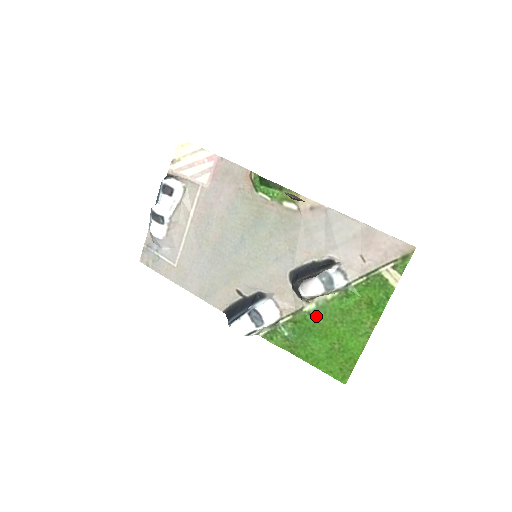
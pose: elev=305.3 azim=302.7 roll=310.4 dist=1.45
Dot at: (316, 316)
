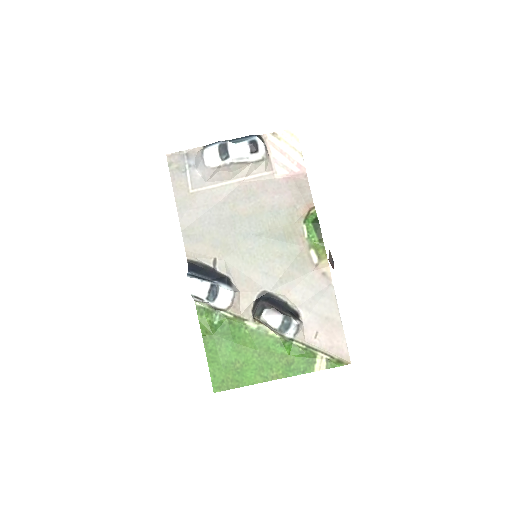
Dot at: (249, 334)
